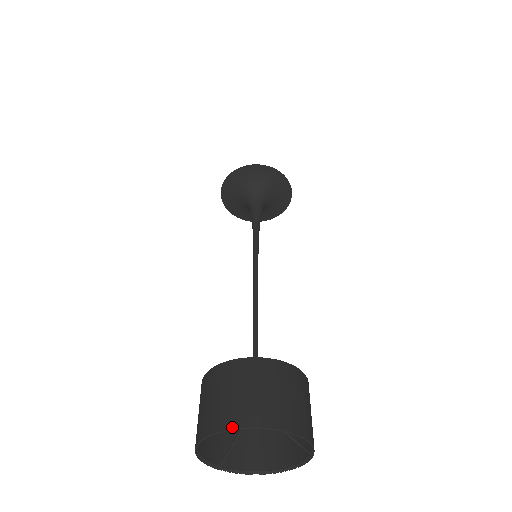
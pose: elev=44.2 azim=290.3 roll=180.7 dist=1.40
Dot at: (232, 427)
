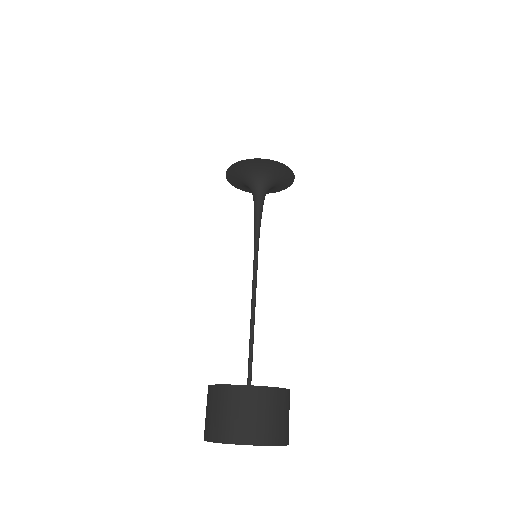
Dot at: (222, 441)
